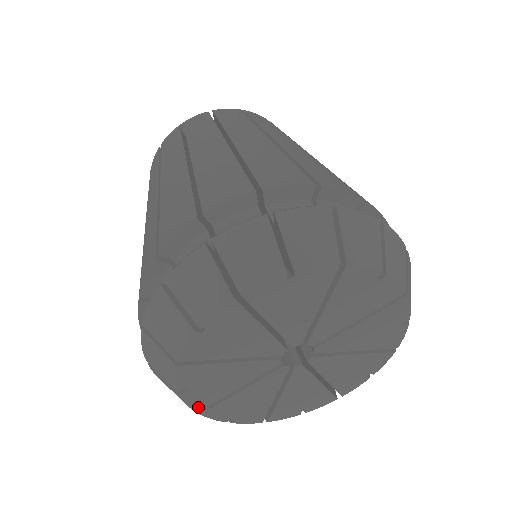
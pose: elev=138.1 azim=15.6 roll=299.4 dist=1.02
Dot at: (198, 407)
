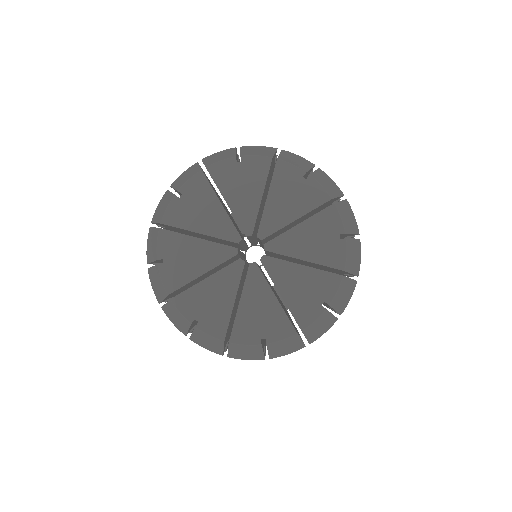
Dot at: (221, 335)
